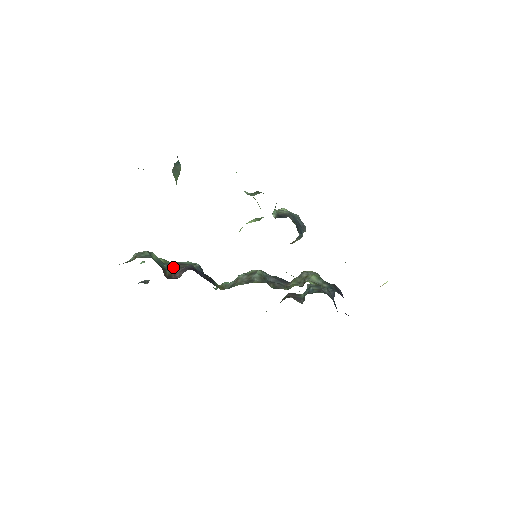
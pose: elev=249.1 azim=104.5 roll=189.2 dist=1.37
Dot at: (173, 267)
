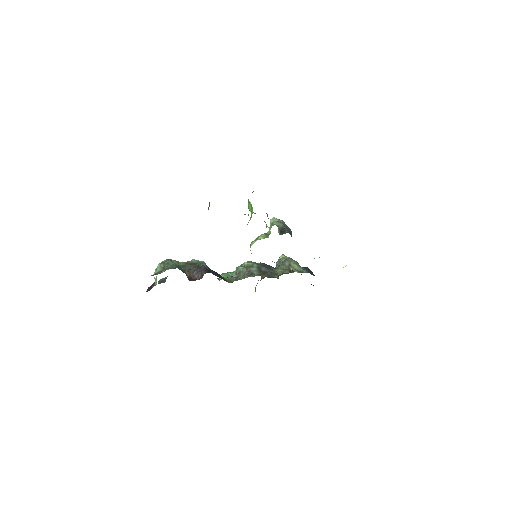
Dot at: (188, 268)
